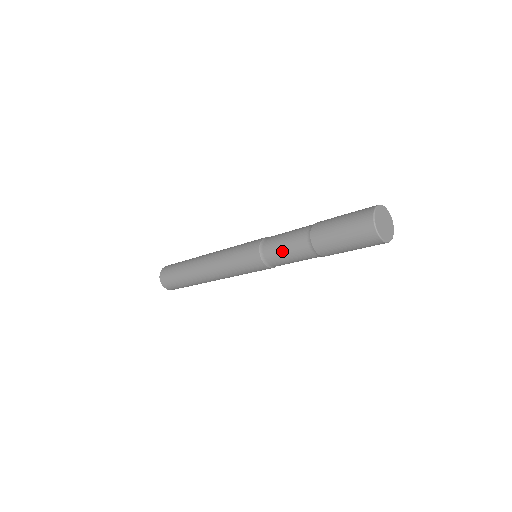
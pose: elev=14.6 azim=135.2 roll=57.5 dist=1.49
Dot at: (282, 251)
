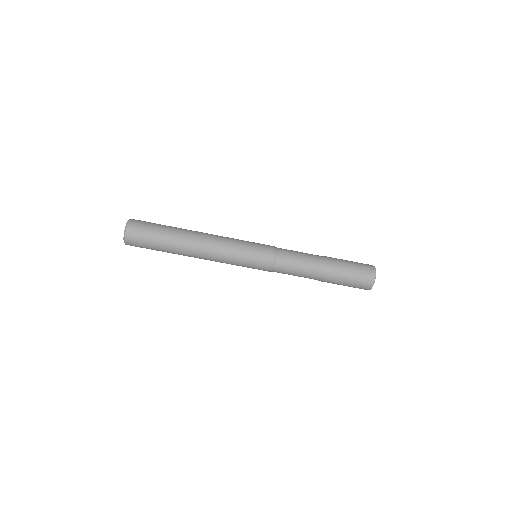
Dot at: (297, 258)
